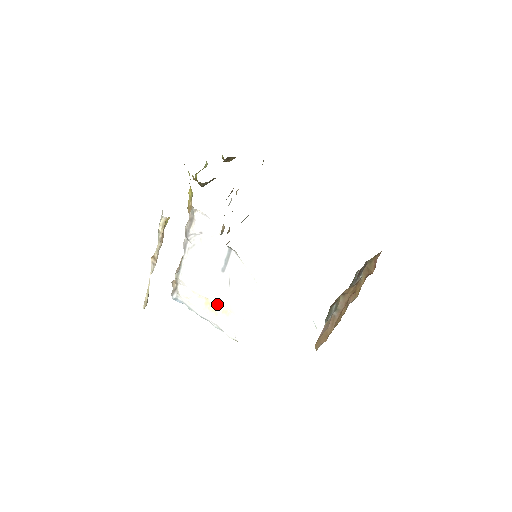
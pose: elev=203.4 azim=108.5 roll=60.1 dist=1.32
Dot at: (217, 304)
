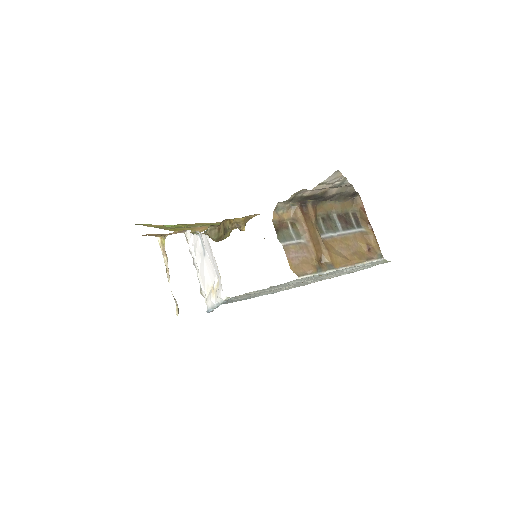
Dot at: (214, 283)
